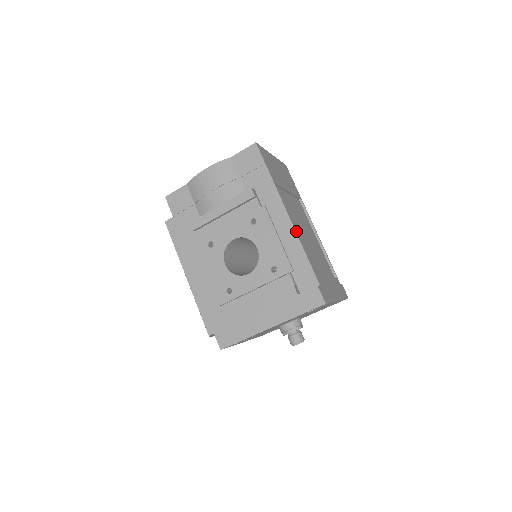
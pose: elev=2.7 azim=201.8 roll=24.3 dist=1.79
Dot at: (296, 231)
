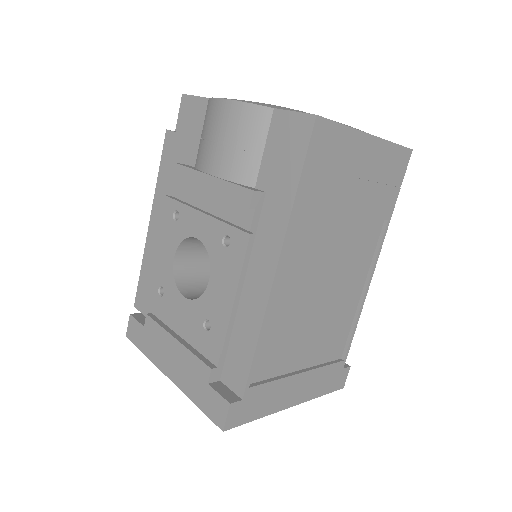
Dot at: (270, 306)
